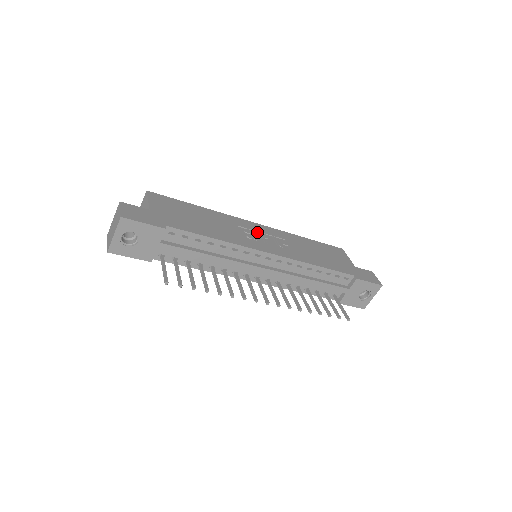
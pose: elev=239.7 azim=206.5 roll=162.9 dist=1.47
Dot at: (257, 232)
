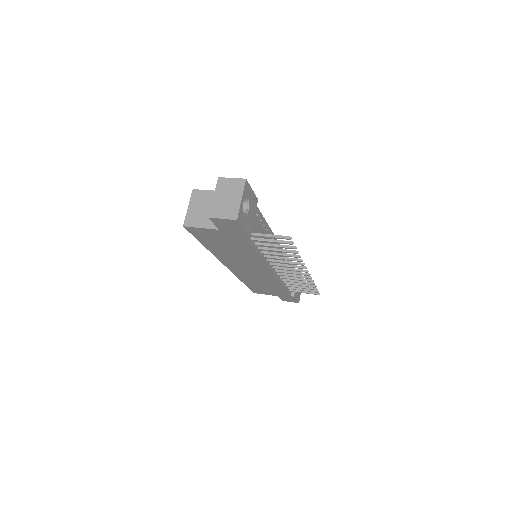
Dot at: occluded
